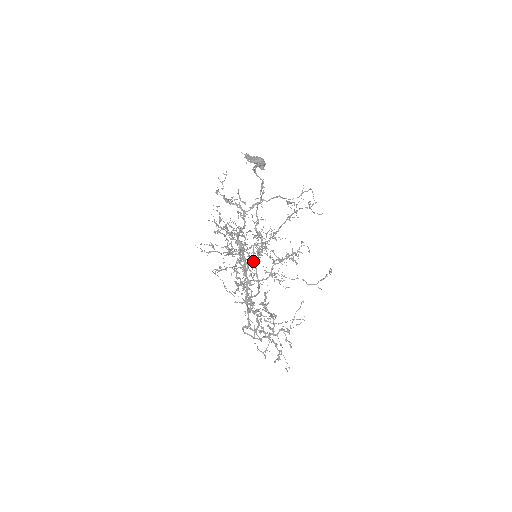
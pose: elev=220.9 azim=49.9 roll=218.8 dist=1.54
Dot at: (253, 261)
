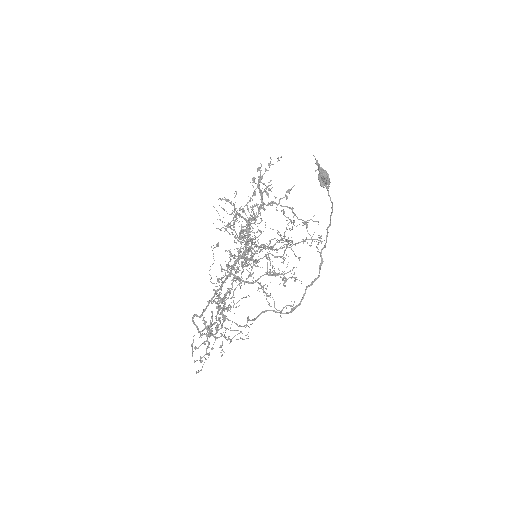
Dot at: (257, 261)
